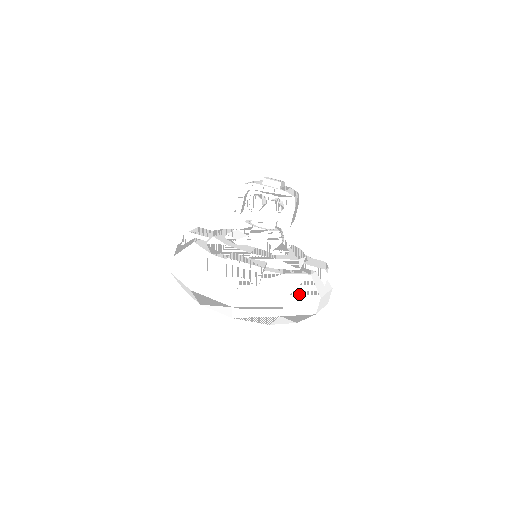
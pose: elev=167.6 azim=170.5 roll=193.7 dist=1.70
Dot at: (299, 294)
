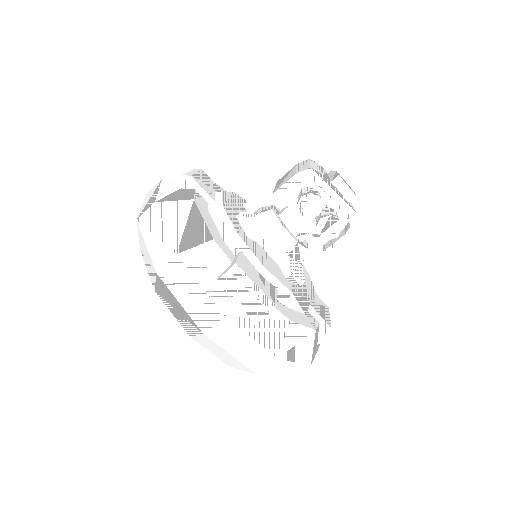
Dot at: (293, 355)
